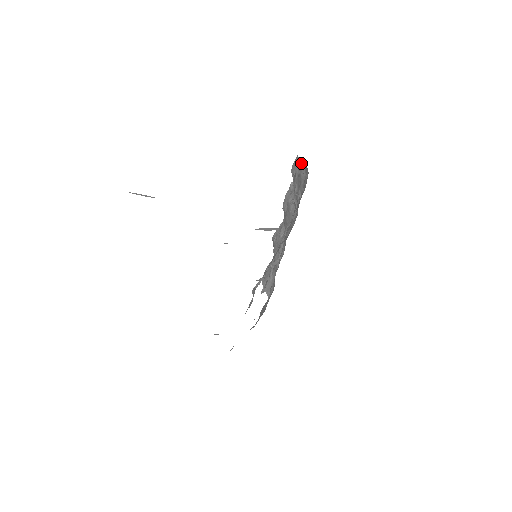
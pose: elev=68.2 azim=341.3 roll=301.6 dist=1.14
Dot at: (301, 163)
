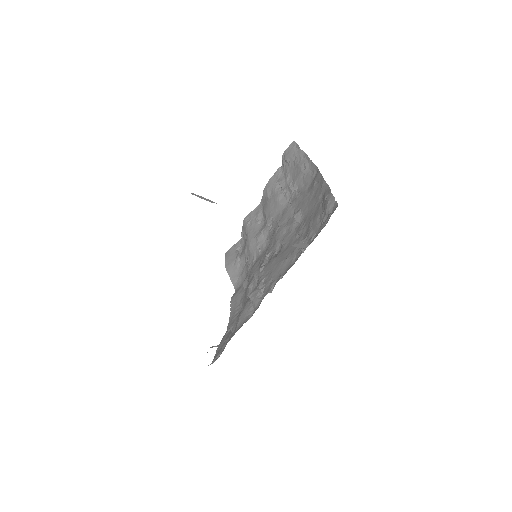
Dot at: (302, 153)
